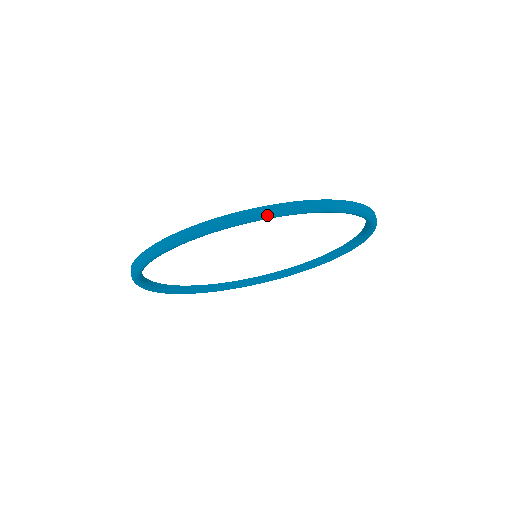
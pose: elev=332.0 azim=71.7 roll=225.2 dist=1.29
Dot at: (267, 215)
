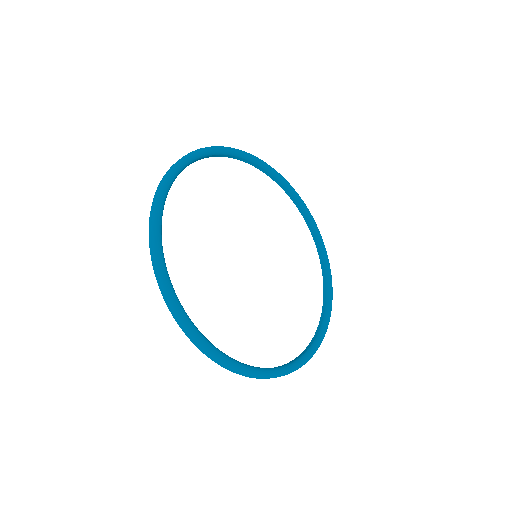
Dot at: (229, 147)
